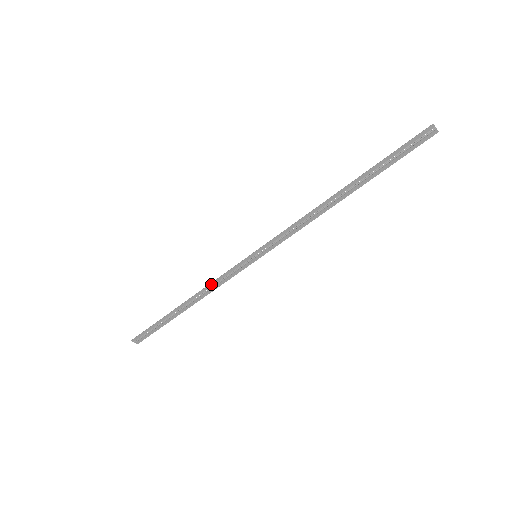
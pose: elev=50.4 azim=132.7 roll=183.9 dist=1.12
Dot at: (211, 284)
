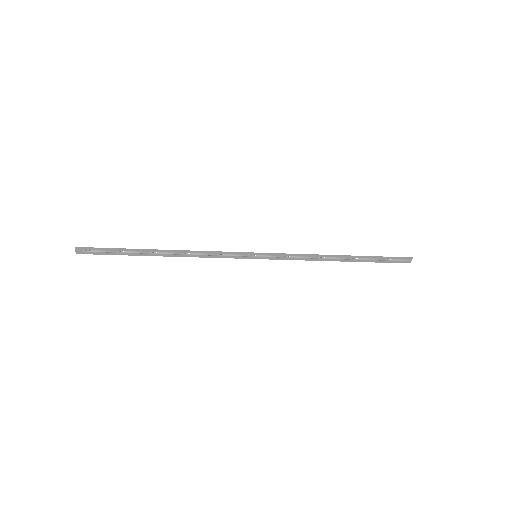
Dot at: (203, 252)
